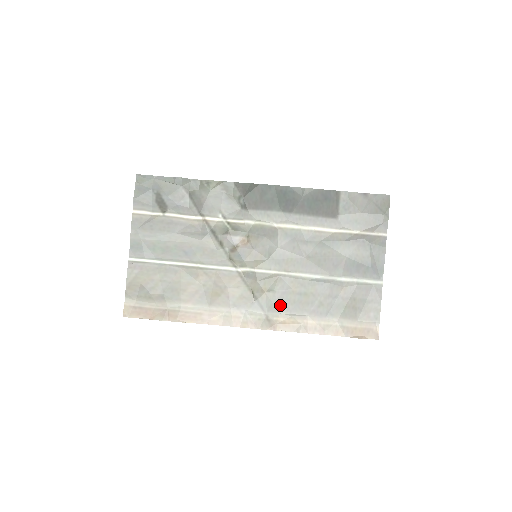
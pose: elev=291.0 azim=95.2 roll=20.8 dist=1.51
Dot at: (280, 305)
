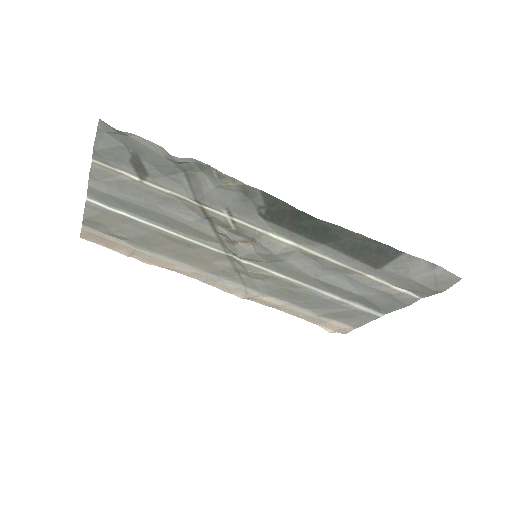
Dot at: (264, 289)
